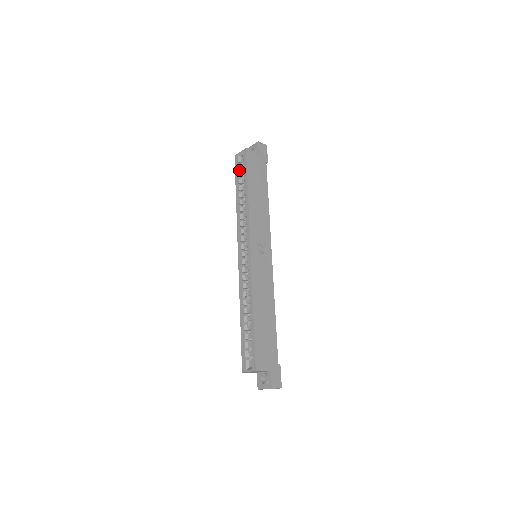
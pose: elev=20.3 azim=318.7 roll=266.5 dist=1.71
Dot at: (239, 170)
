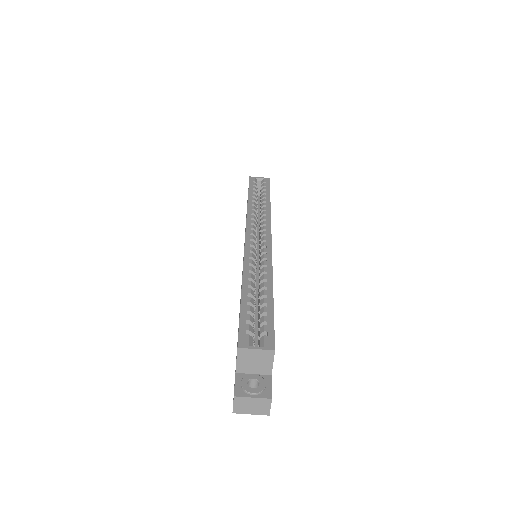
Dot at: occluded
